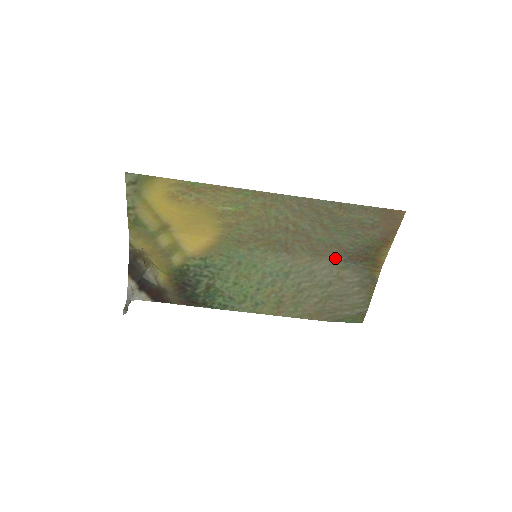
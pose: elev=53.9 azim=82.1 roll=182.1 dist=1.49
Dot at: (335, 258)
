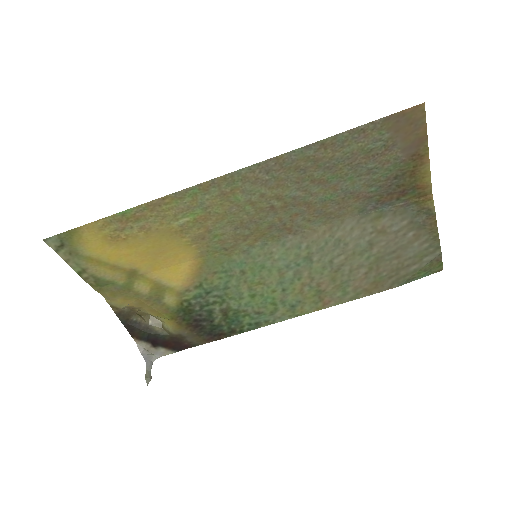
Dot at: (359, 211)
